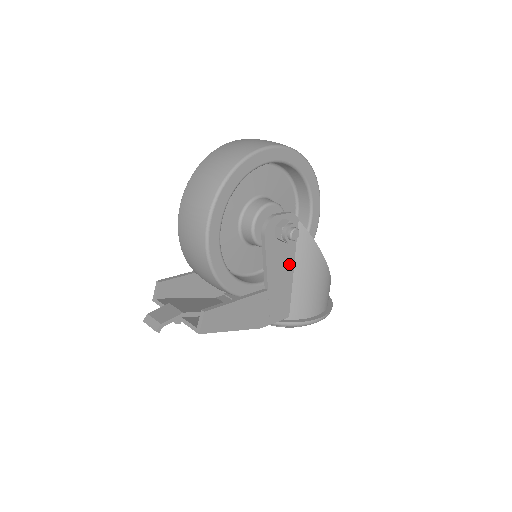
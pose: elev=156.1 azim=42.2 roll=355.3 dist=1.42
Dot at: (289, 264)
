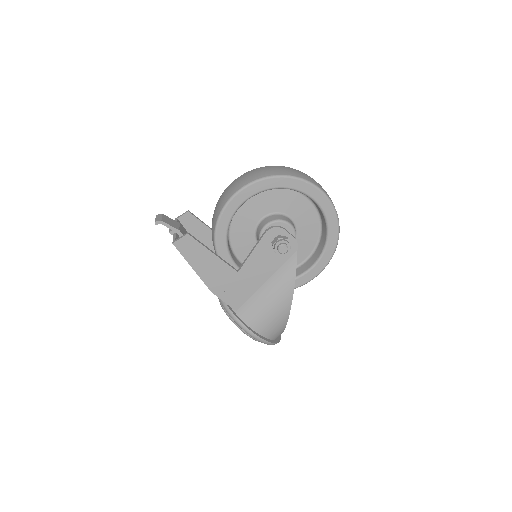
Dot at: (267, 273)
